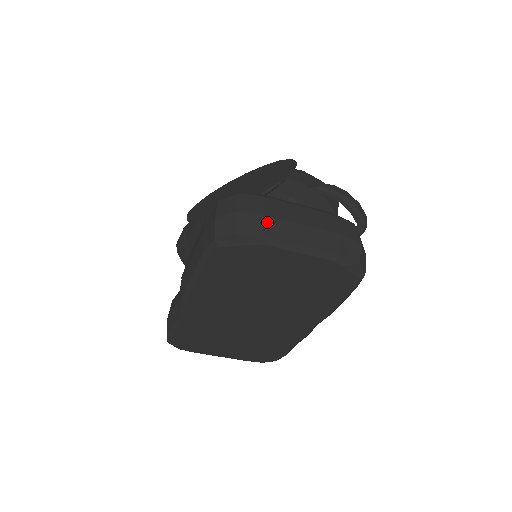
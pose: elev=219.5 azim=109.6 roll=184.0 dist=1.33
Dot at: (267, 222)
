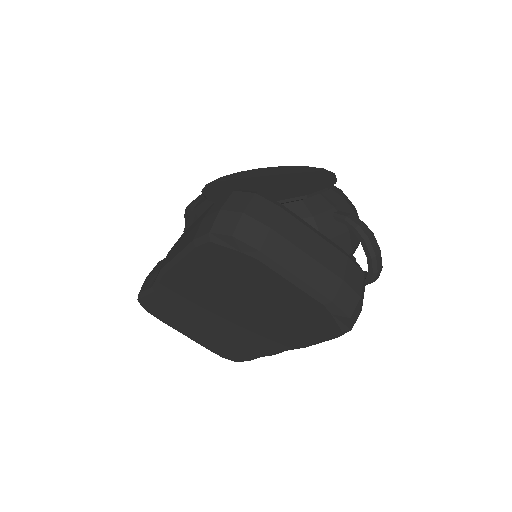
Dot at: (271, 237)
